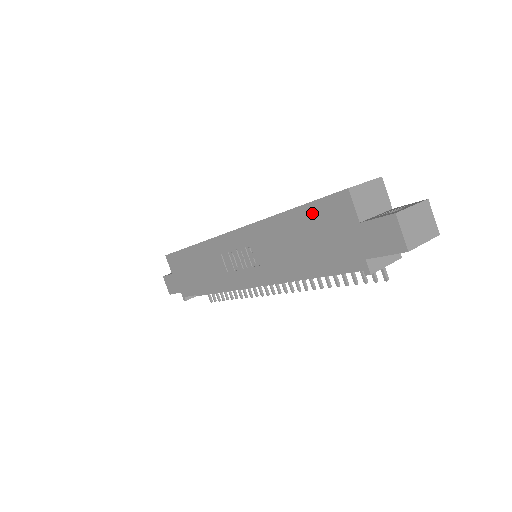
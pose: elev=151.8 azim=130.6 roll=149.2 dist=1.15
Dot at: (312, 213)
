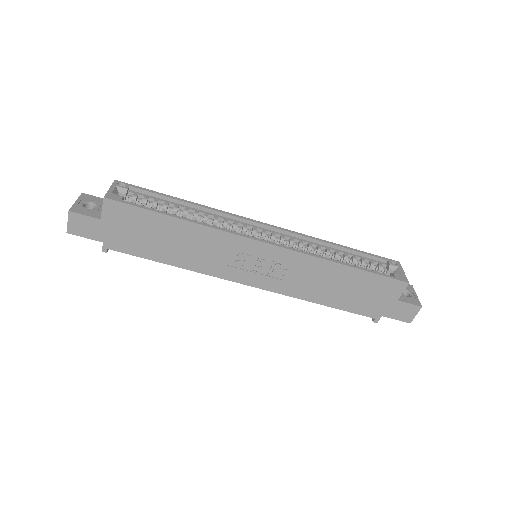
Dot at: (370, 279)
